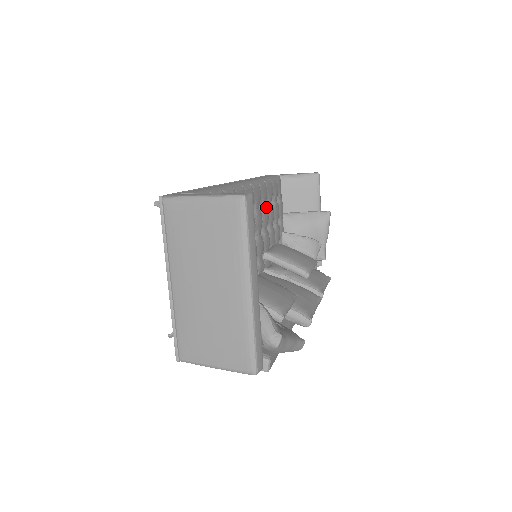
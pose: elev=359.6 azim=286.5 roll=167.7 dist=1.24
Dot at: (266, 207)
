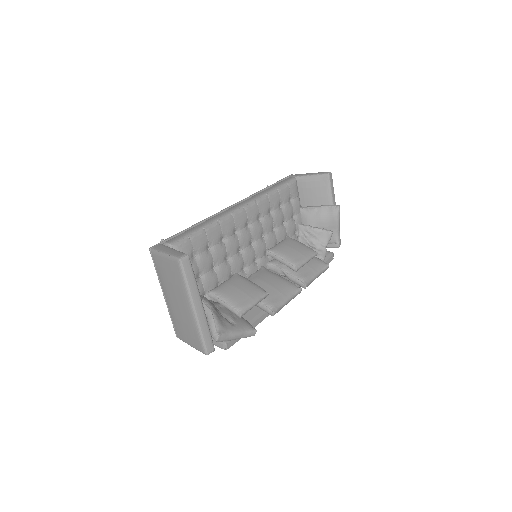
Dot at: (271, 214)
